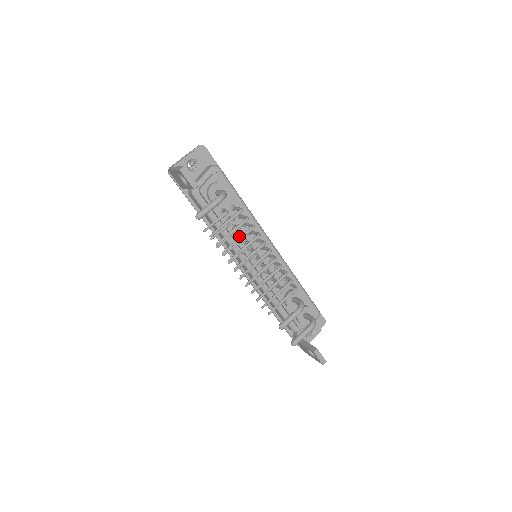
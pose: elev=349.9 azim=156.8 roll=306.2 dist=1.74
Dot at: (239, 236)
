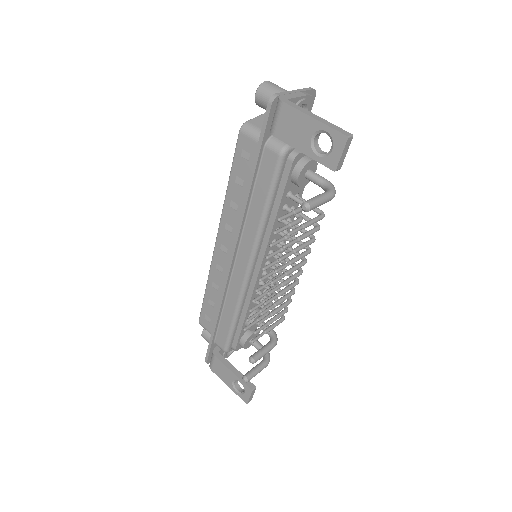
Dot at: occluded
